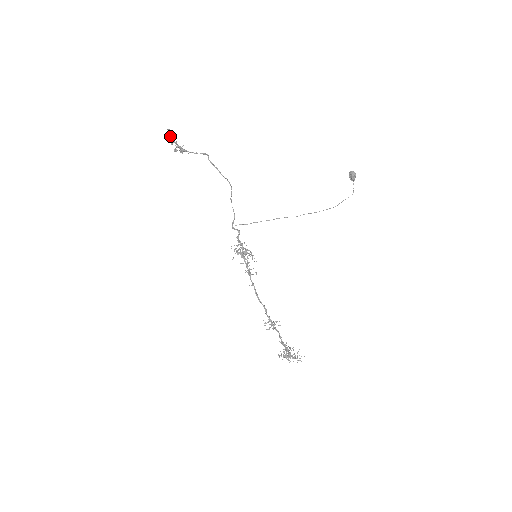
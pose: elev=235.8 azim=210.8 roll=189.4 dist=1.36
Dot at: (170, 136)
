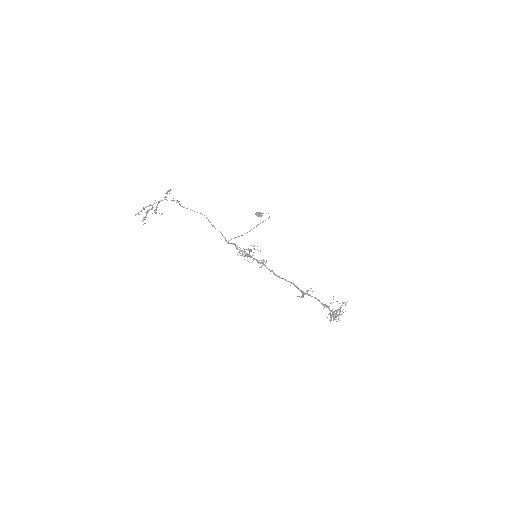
Dot at: (144, 209)
